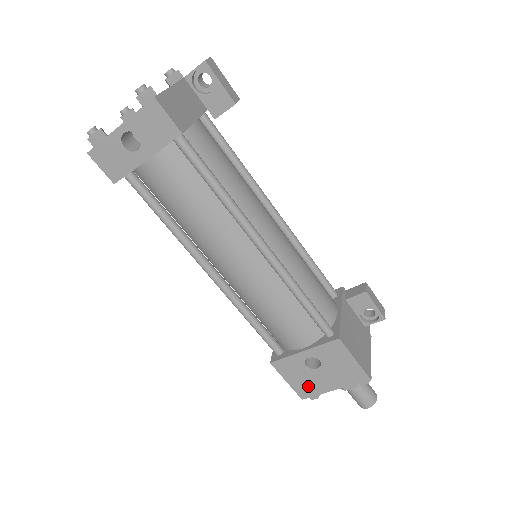
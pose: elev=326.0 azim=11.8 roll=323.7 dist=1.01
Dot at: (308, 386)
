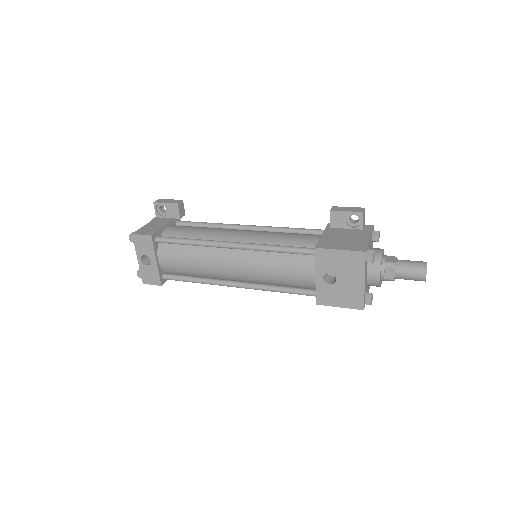
Dot at: (351, 297)
